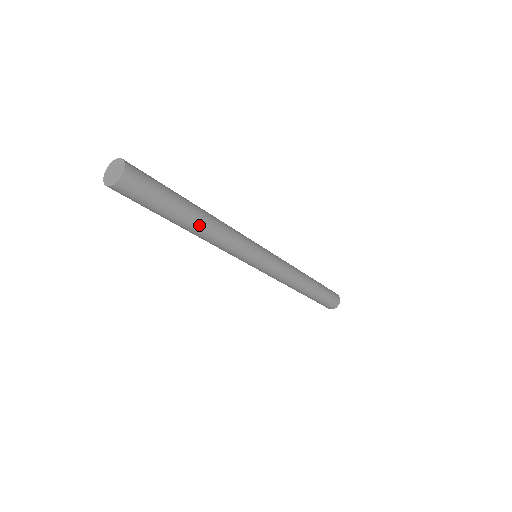
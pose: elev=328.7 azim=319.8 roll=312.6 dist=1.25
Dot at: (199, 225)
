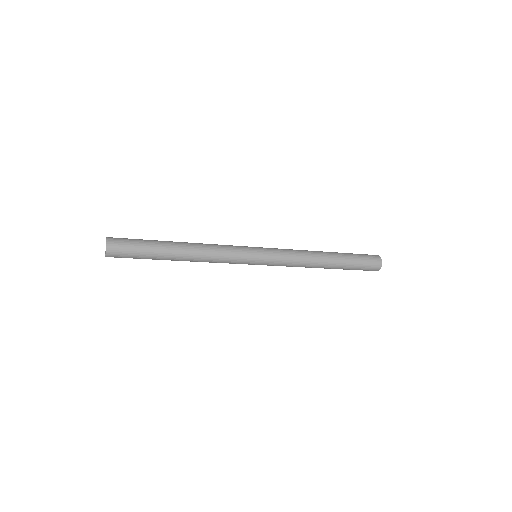
Dot at: (182, 252)
